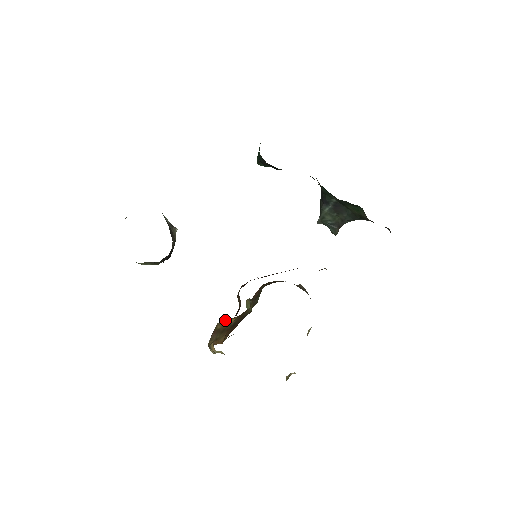
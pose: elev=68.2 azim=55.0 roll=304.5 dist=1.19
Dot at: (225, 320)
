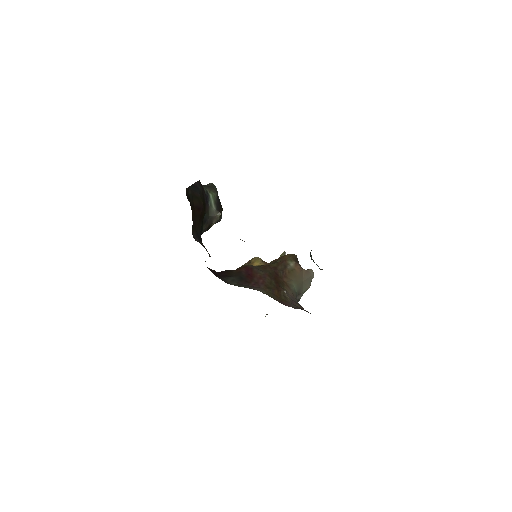
Dot at: (257, 259)
